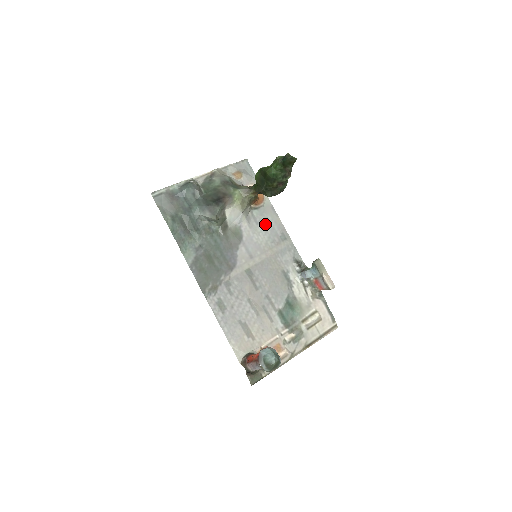
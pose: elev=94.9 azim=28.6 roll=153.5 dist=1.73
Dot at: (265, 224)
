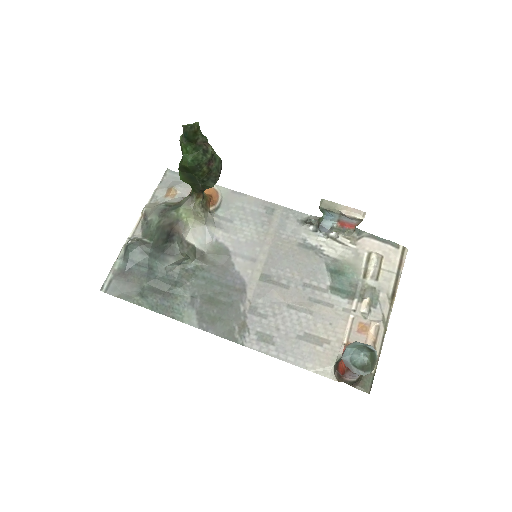
Dot at: (240, 215)
